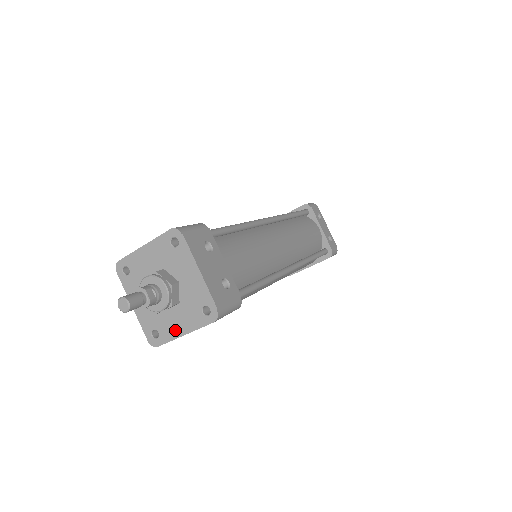
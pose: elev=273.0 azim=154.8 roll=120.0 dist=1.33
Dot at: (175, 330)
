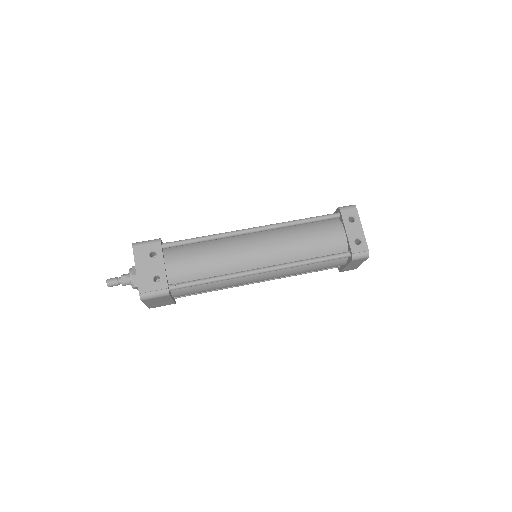
Dot at: occluded
